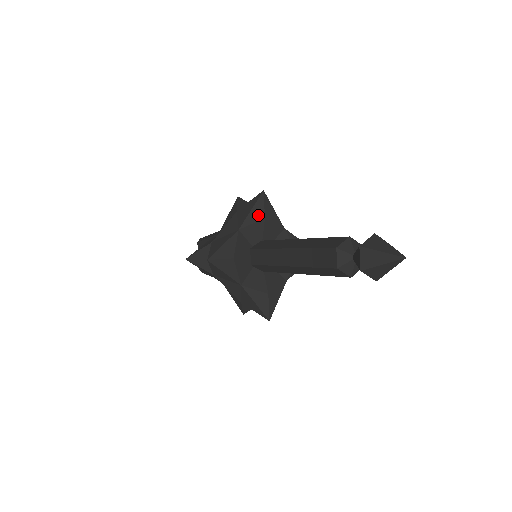
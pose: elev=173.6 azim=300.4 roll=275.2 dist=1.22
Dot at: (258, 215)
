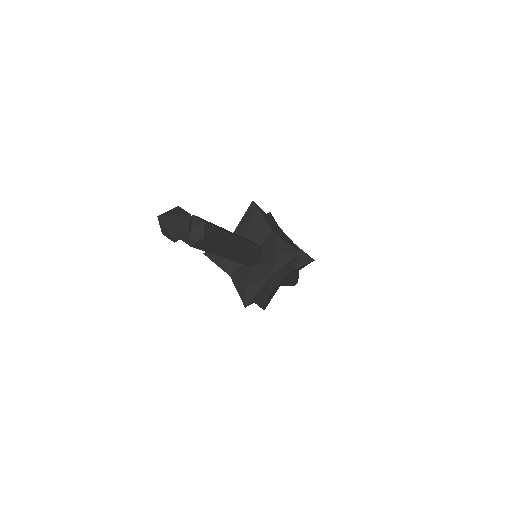
Dot at: (247, 220)
